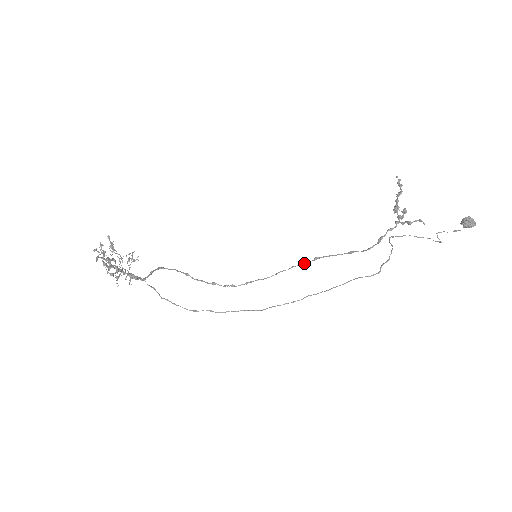
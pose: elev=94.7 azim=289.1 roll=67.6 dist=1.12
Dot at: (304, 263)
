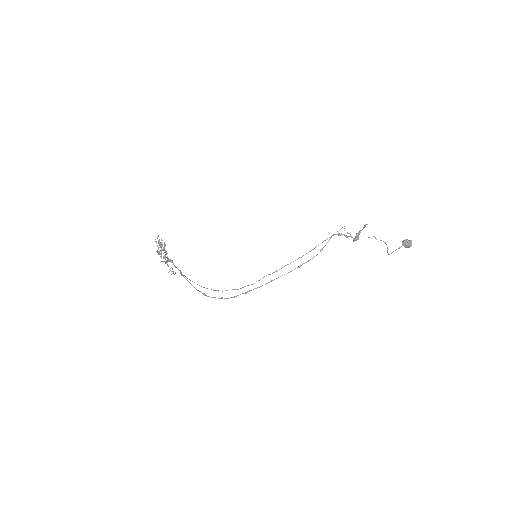
Dot at: (291, 271)
